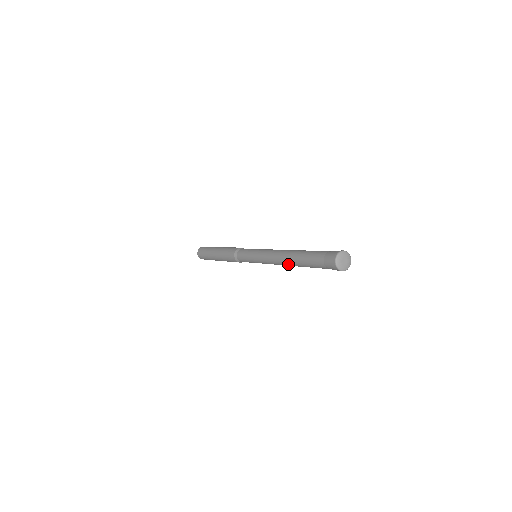
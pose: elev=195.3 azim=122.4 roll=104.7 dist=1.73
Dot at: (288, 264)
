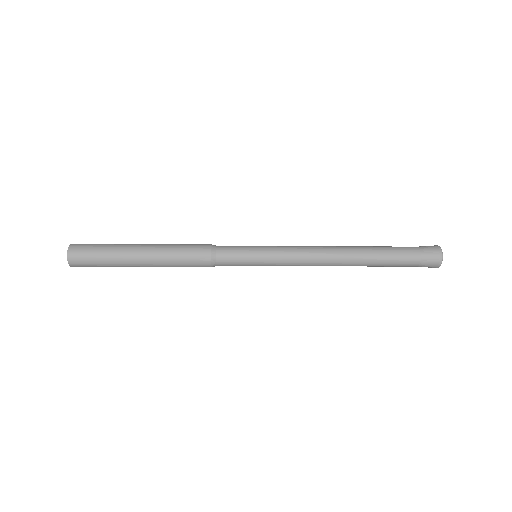
Dot at: (347, 257)
